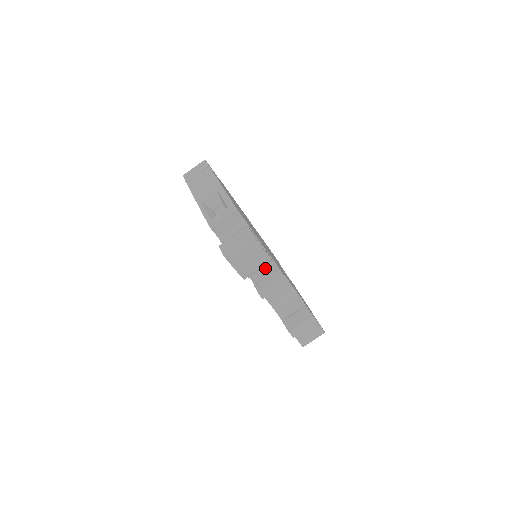
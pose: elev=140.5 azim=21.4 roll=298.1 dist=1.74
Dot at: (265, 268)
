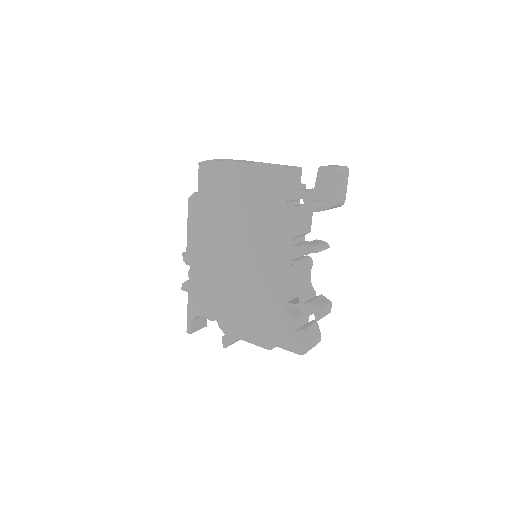
Dot at: (299, 241)
